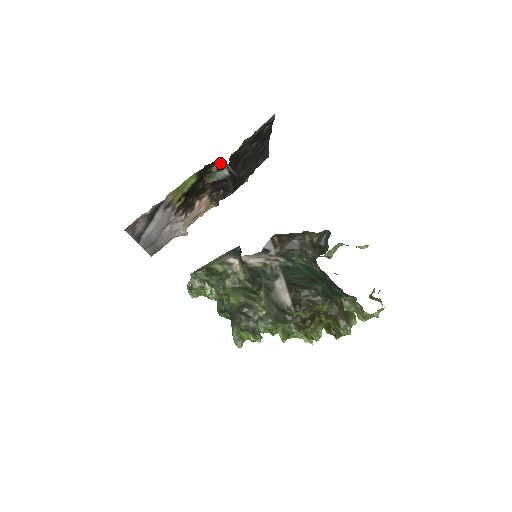
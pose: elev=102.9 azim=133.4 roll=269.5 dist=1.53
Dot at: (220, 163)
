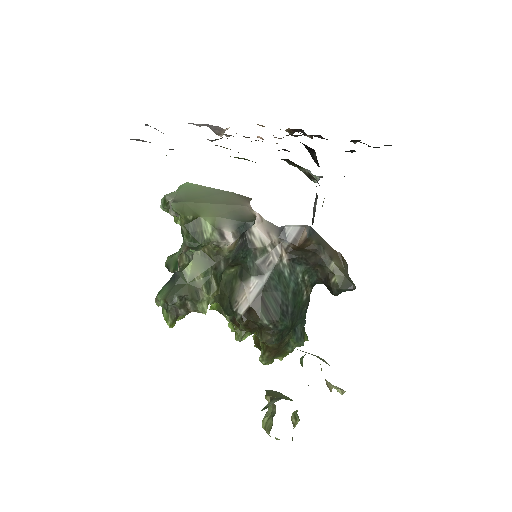
Dot at: occluded
